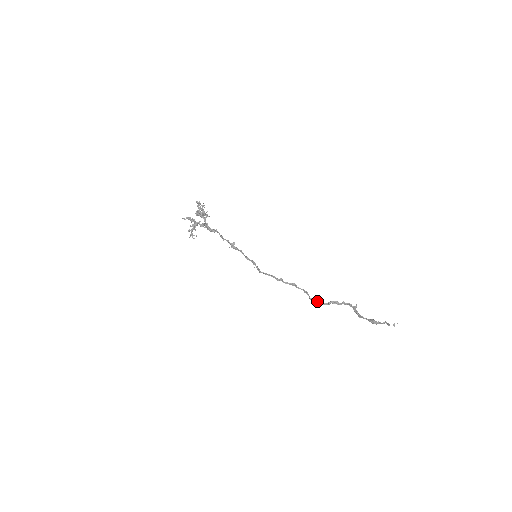
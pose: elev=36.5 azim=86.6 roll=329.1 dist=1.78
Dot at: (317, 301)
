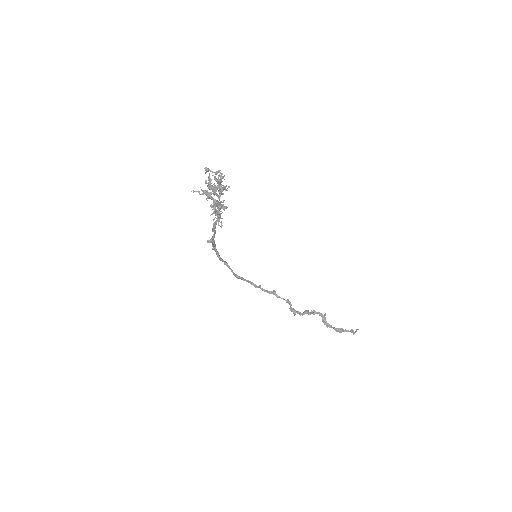
Dot at: (296, 312)
